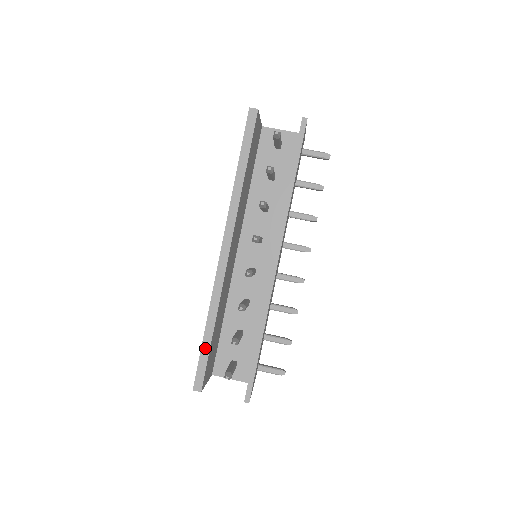
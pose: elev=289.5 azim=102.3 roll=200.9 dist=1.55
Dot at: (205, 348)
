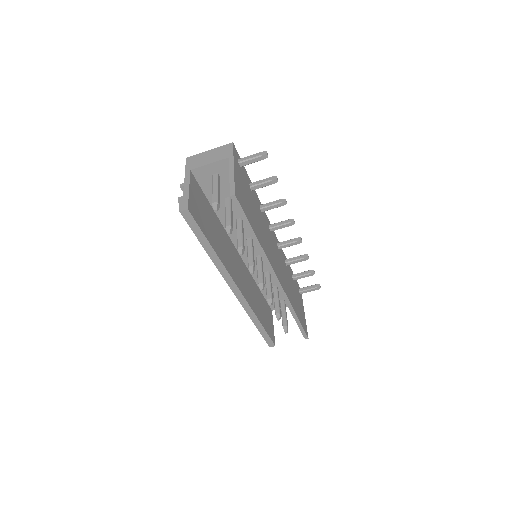
Dot at: (262, 332)
